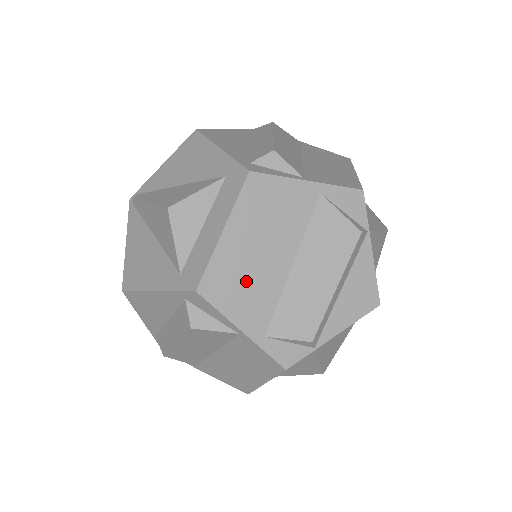
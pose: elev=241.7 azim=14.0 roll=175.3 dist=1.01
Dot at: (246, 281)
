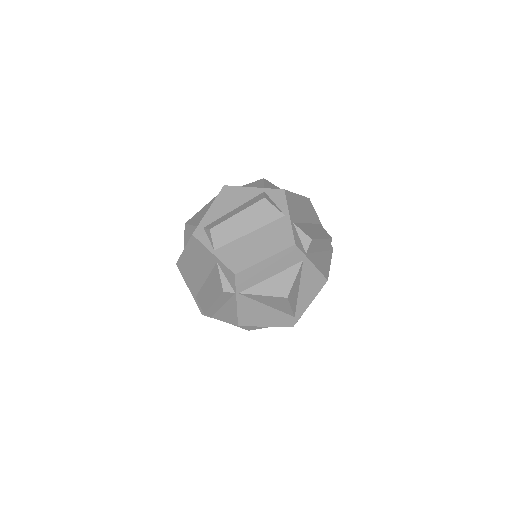
Dot at: (190, 273)
